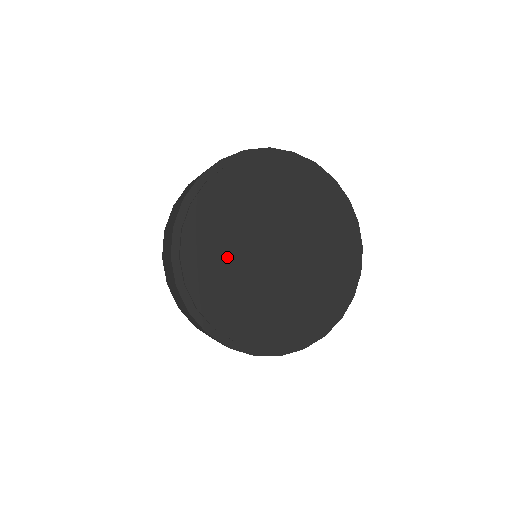
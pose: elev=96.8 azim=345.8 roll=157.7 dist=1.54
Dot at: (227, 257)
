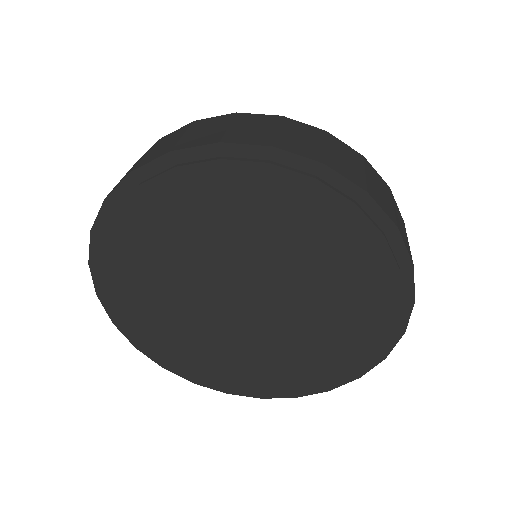
Dot at: (169, 302)
